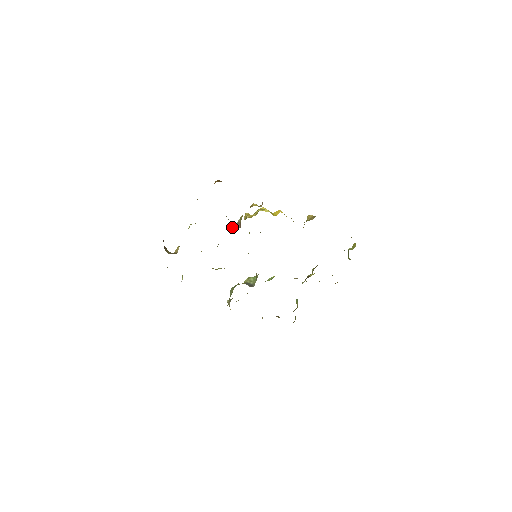
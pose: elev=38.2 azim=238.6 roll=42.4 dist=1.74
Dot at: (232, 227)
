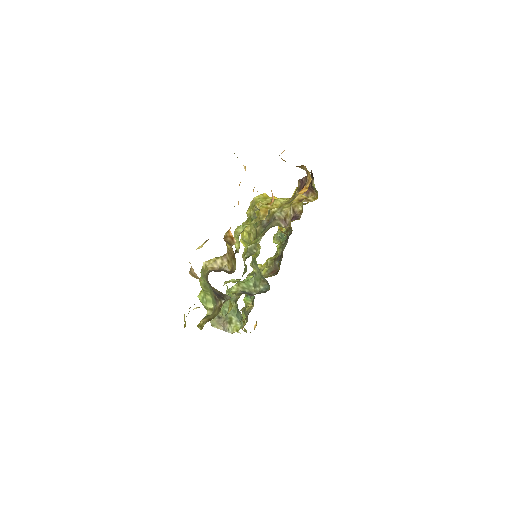
Dot at: (278, 225)
